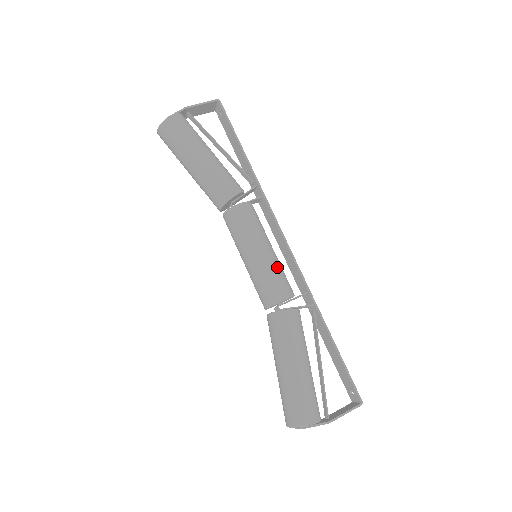
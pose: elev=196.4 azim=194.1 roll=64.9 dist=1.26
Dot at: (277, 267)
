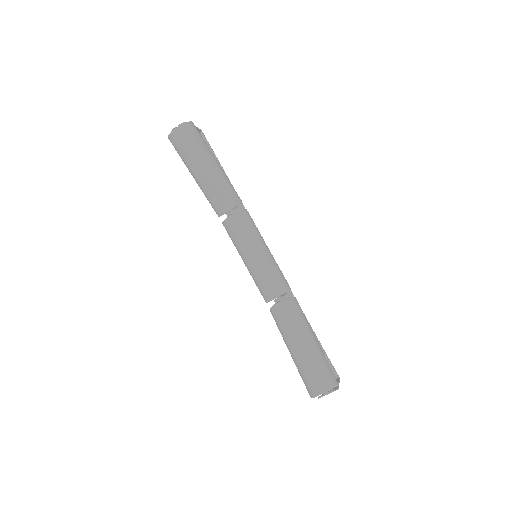
Dot at: occluded
